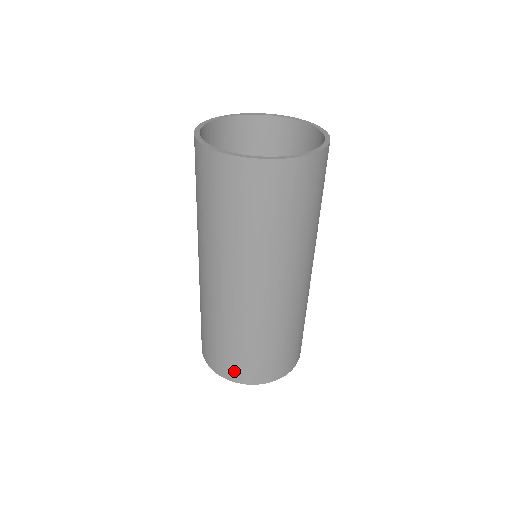
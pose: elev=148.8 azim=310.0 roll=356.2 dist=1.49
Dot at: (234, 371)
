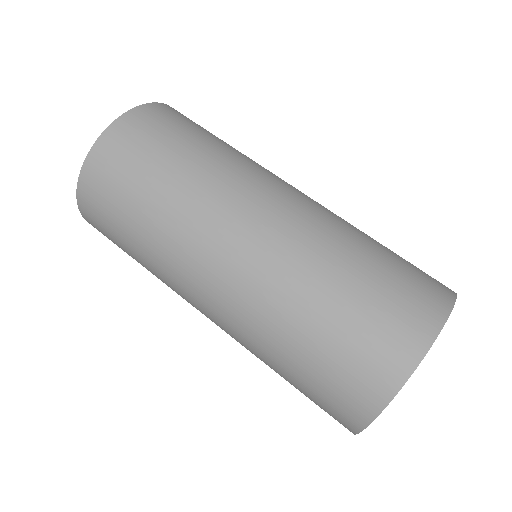
Dot at: (427, 292)
